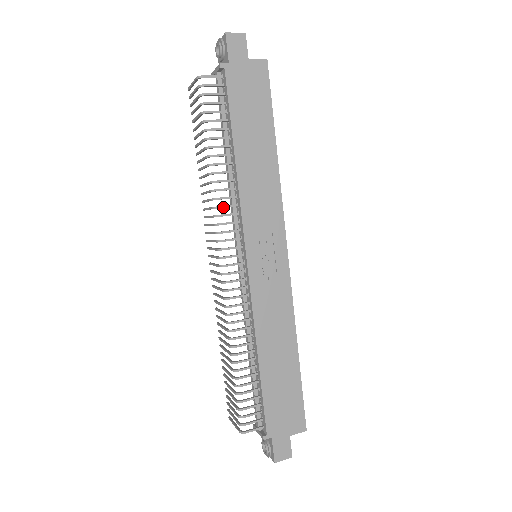
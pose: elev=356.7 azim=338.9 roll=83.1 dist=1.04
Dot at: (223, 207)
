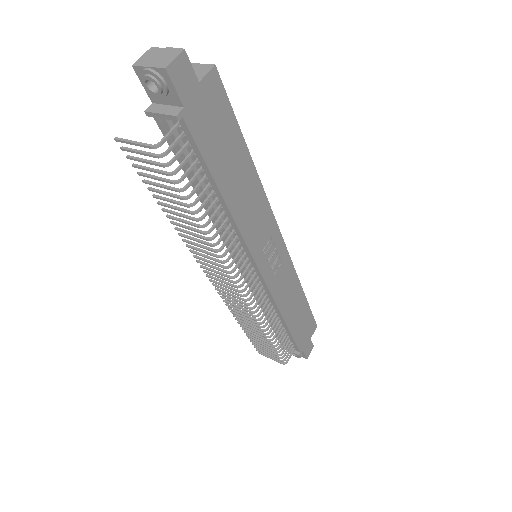
Dot at: (228, 251)
